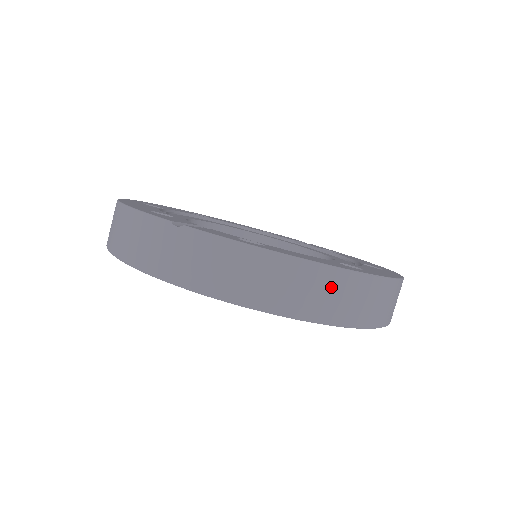
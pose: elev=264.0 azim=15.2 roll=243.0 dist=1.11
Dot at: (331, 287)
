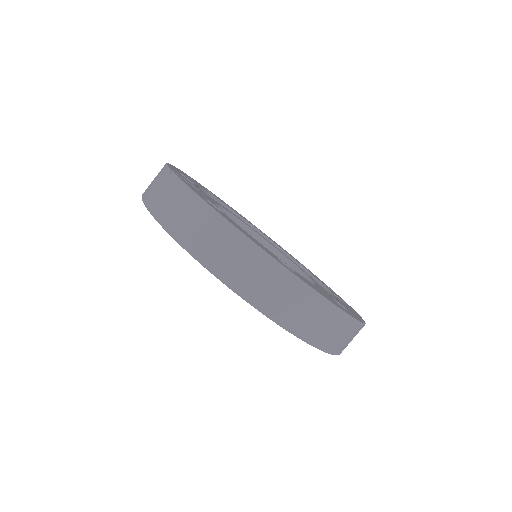
Dot at: (240, 254)
